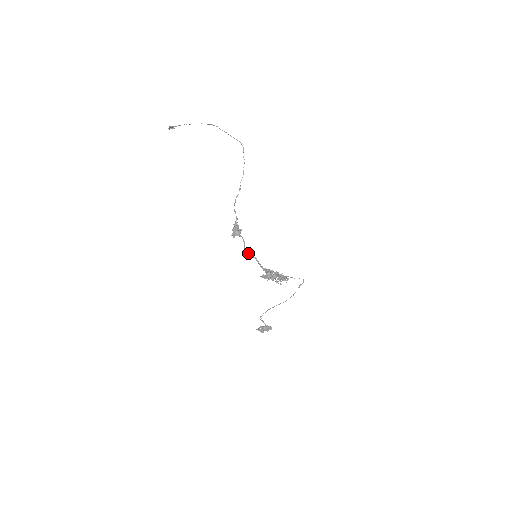
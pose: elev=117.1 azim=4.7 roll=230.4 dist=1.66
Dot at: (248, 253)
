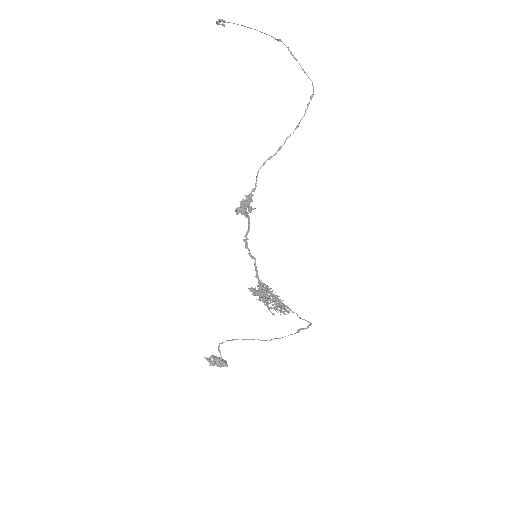
Dot at: (247, 246)
